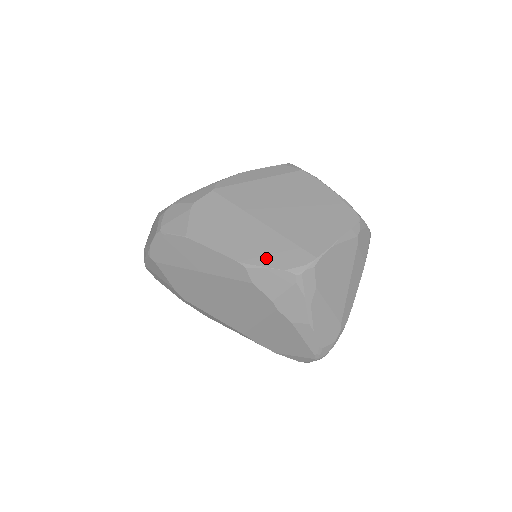
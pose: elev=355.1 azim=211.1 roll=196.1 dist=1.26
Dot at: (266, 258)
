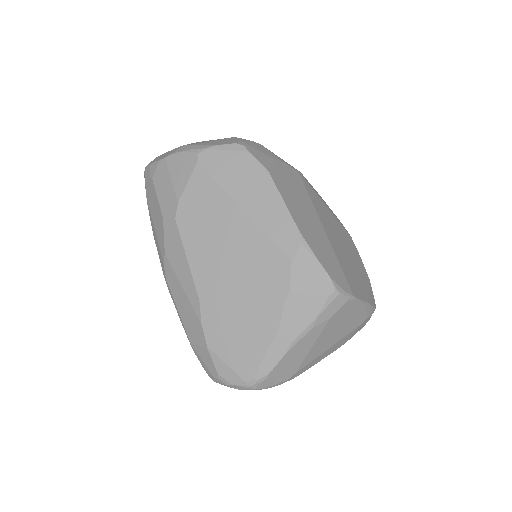
Dot at: (321, 254)
